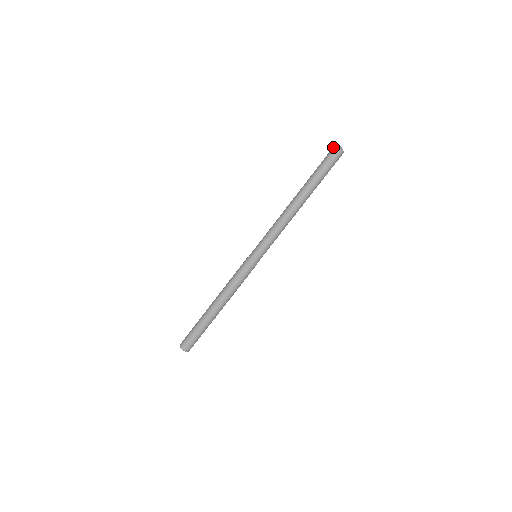
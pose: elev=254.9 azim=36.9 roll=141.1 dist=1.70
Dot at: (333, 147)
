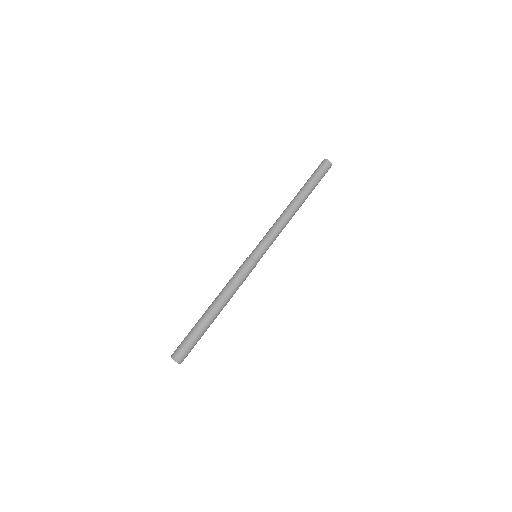
Dot at: (323, 160)
